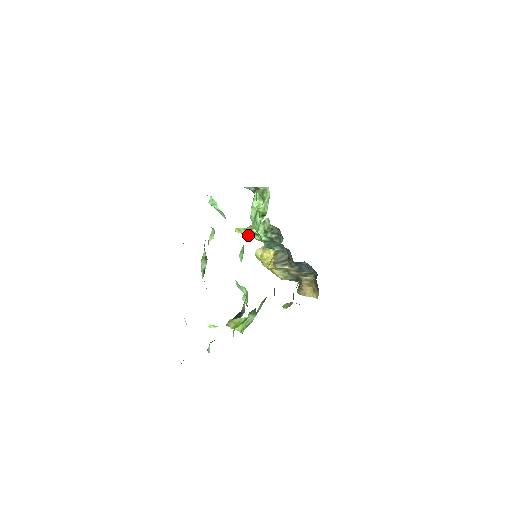
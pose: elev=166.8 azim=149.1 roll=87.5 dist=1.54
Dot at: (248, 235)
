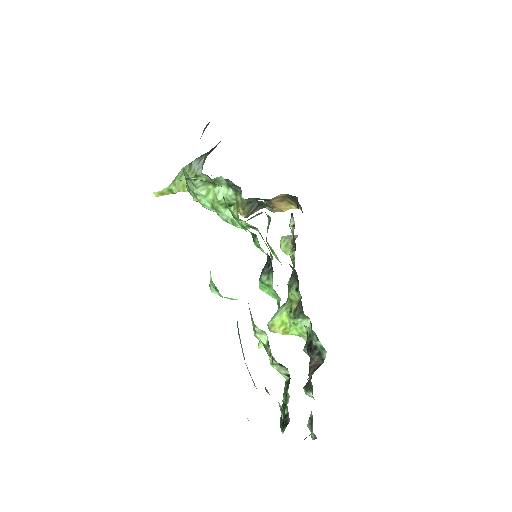
Dot at: occluded
